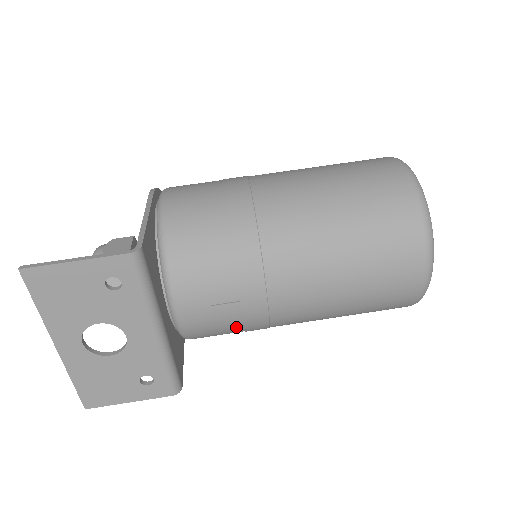
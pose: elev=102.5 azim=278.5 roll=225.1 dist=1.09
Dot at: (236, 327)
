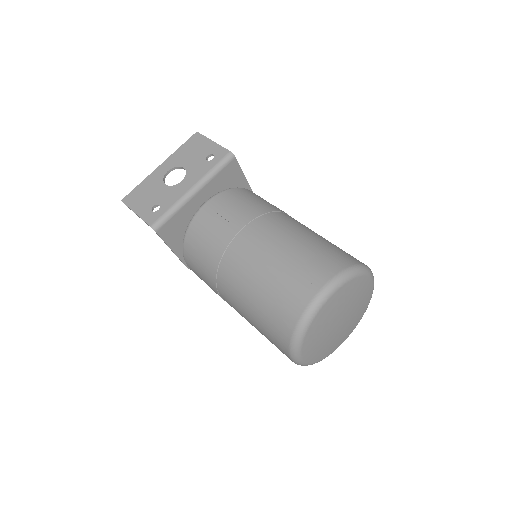
Dot at: (210, 241)
